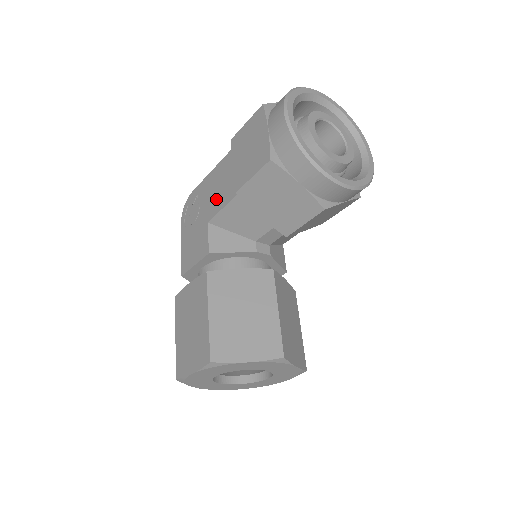
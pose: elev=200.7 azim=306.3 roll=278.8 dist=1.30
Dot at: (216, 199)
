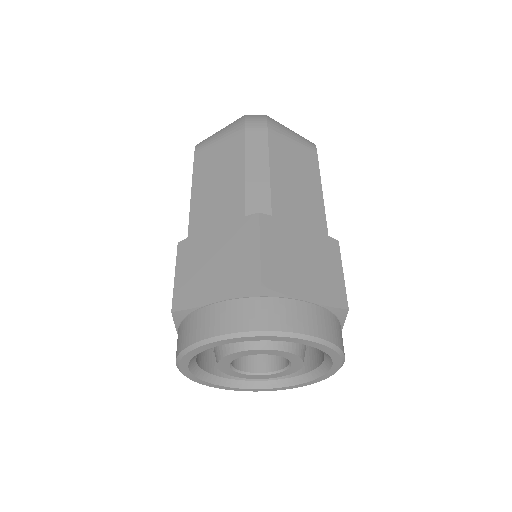
Dot at: occluded
